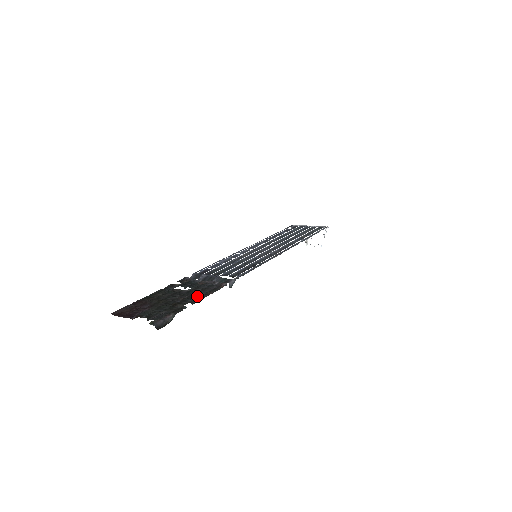
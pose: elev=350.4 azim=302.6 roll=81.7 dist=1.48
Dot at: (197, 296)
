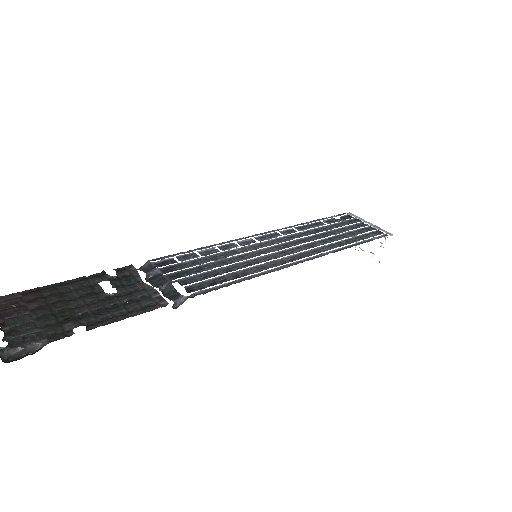
Dot at: (109, 314)
